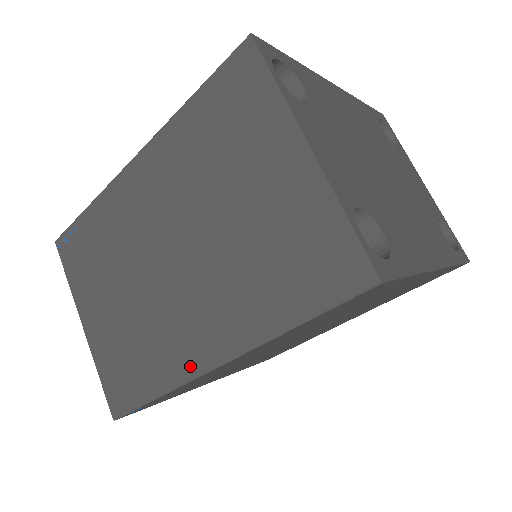
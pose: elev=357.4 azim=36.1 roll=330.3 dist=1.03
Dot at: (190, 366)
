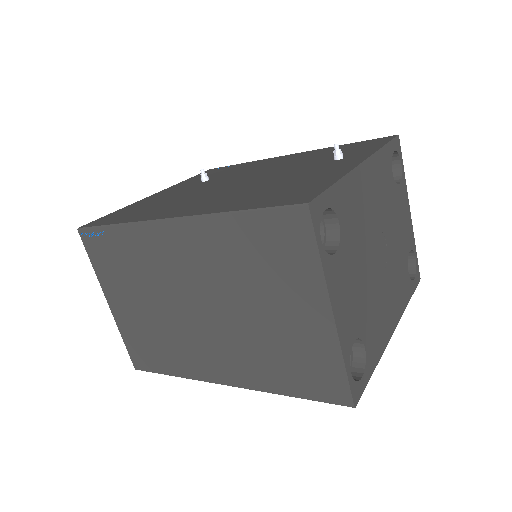
Dot at: (205, 375)
